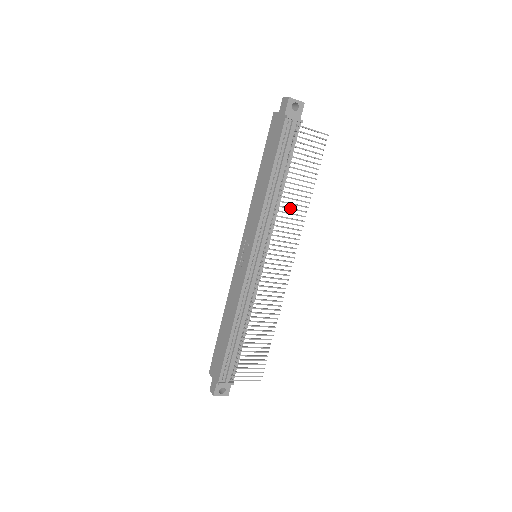
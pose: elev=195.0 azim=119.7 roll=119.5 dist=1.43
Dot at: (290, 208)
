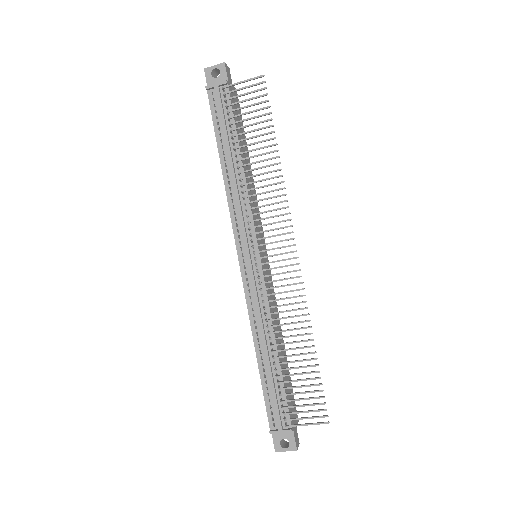
Dot at: (256, 181)
